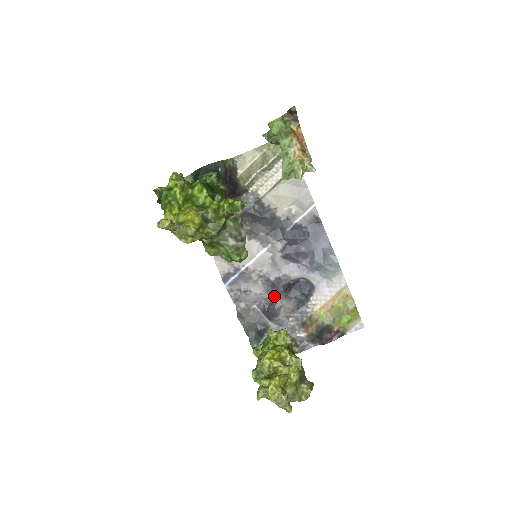
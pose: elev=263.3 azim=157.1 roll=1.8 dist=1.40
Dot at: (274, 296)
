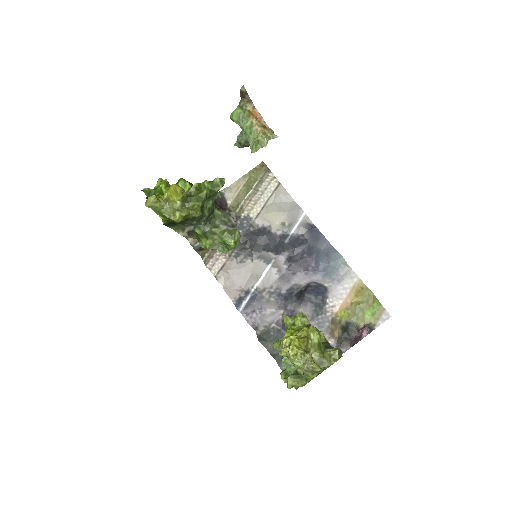
Dot at: (290, 308)
